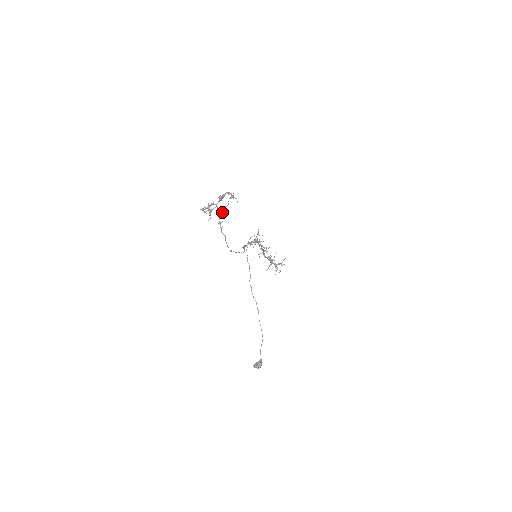
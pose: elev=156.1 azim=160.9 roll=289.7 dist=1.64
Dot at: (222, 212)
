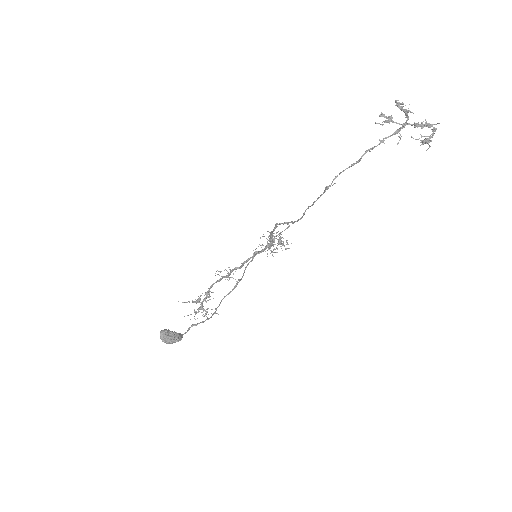
Dot at: occluded
